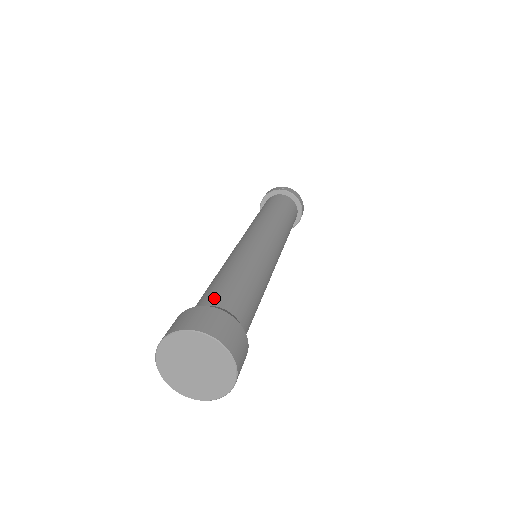
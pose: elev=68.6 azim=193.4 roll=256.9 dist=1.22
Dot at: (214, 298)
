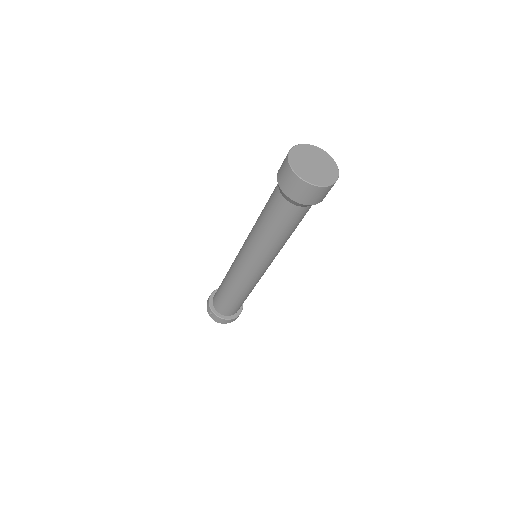
Dot at: occluded
